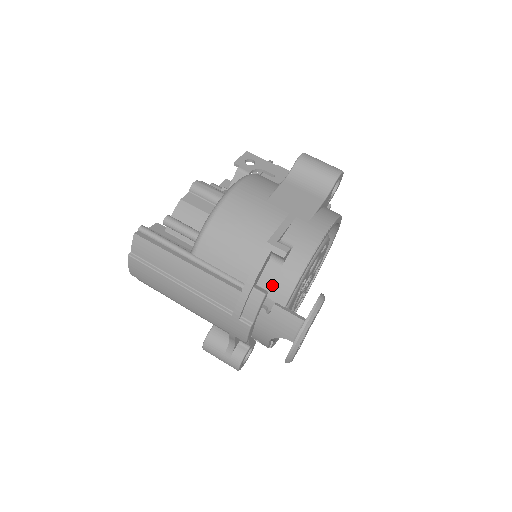
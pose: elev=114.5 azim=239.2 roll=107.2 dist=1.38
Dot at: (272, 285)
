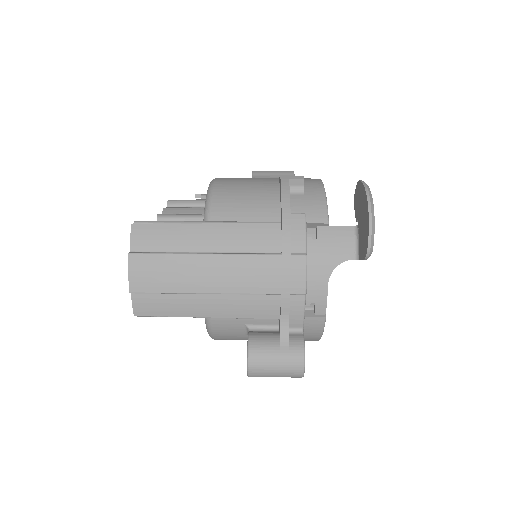
Dot at: (305, 210)
